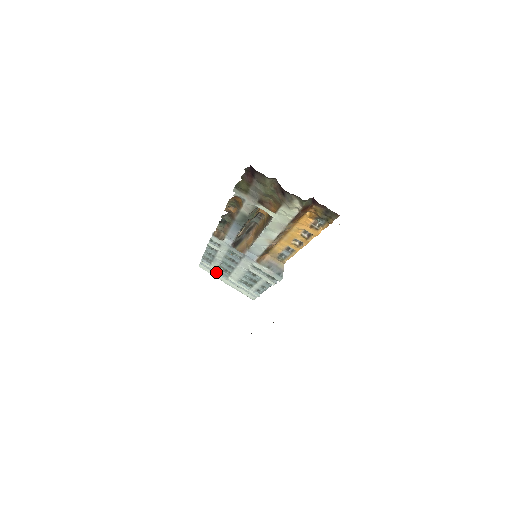
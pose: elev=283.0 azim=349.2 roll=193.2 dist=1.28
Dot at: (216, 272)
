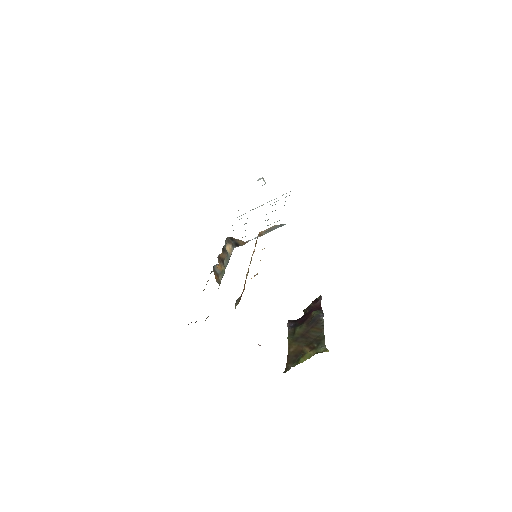
Dot at: occluded
